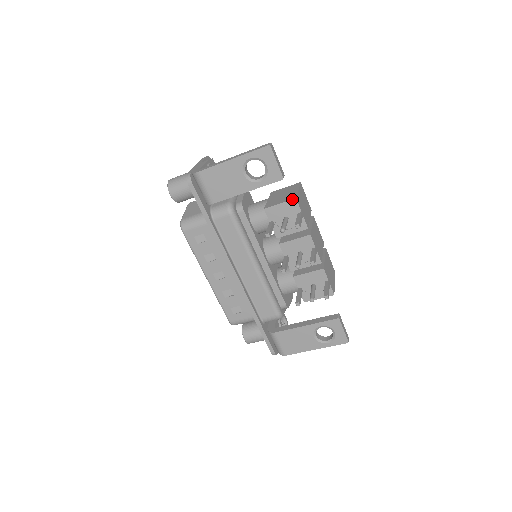
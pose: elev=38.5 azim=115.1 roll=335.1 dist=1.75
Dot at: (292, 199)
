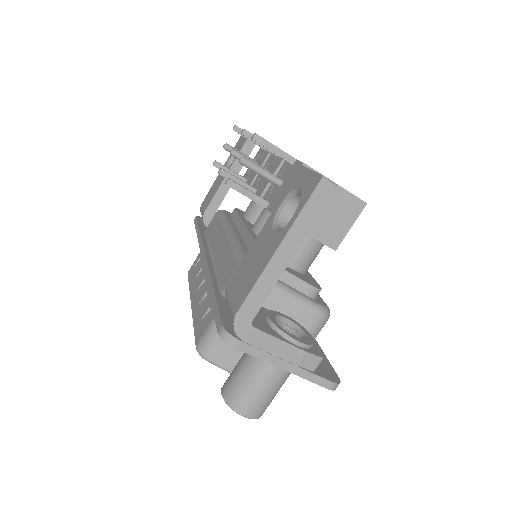
Dot at: (260, 148)
